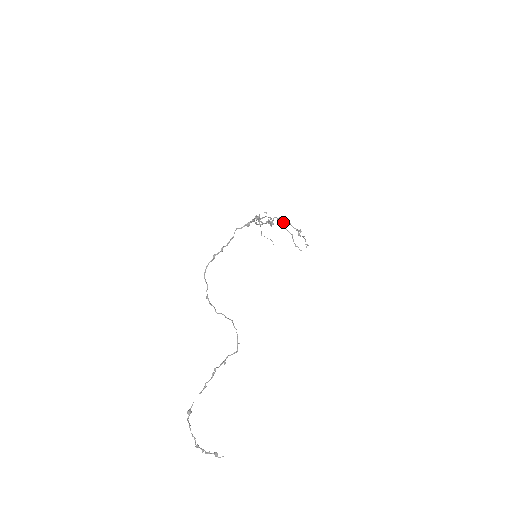
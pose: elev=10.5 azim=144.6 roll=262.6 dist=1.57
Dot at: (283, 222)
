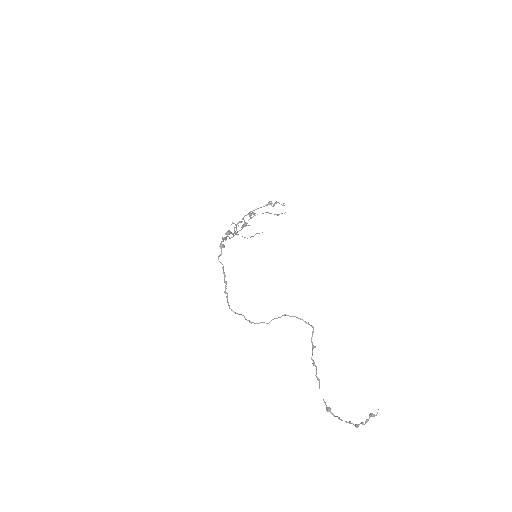
Dot at: (253, 213)
